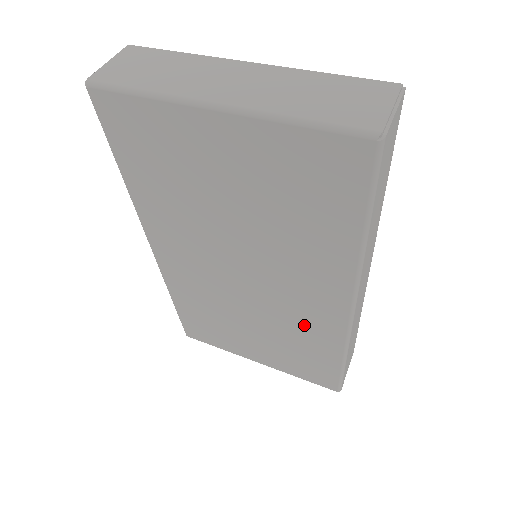
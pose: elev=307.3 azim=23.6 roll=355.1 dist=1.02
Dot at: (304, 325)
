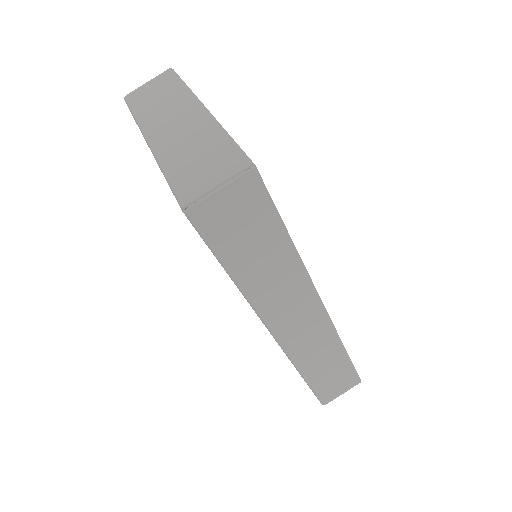
Dot at: occluded
